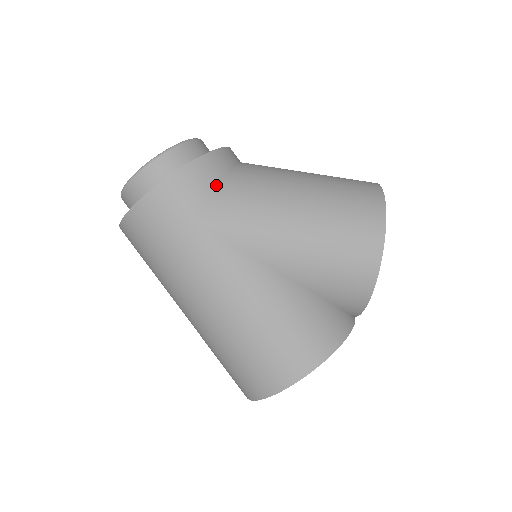
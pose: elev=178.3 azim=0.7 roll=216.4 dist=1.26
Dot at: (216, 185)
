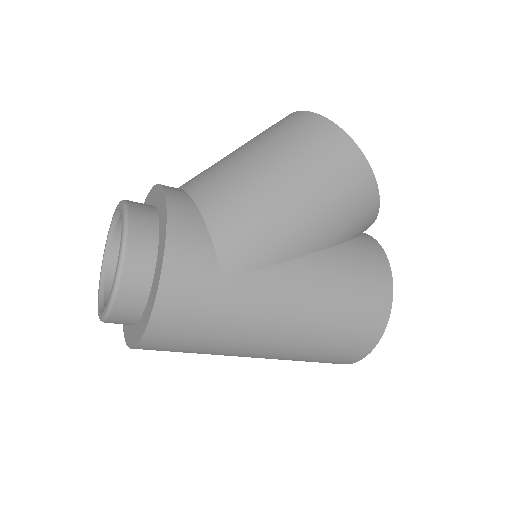
Dot at: (205, 230)
